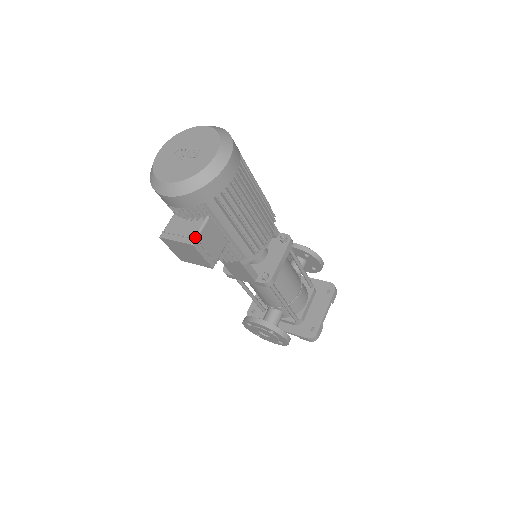
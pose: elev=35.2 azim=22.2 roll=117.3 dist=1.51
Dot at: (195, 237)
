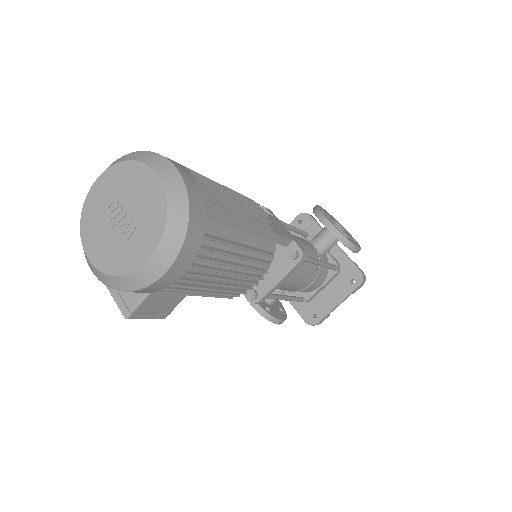
Dot at: (131, 310)
